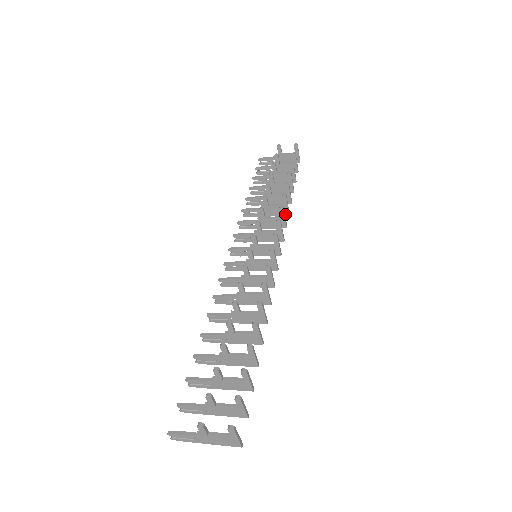
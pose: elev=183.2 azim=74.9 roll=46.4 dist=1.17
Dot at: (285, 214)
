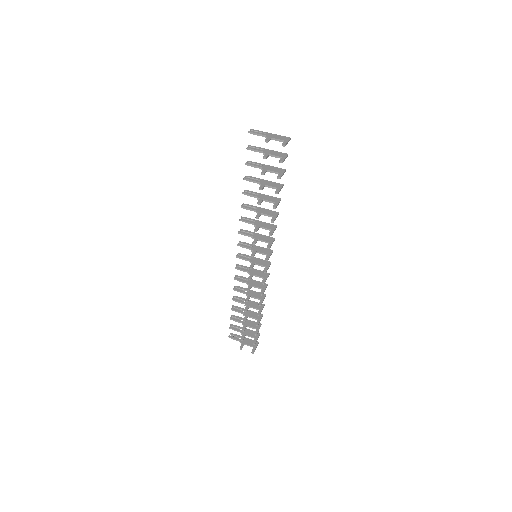
Dot at: (275, 214)
